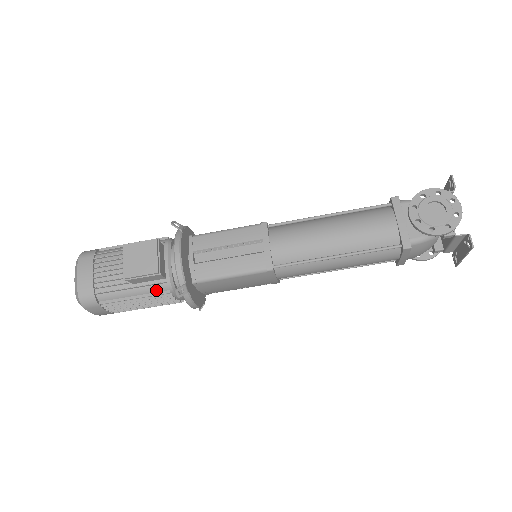
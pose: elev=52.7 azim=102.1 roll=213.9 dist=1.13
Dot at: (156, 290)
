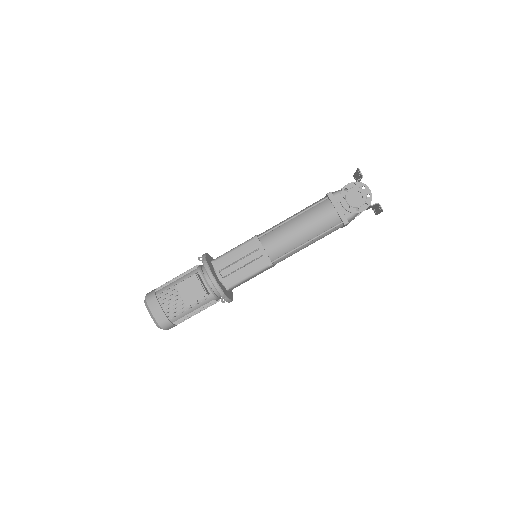
Dot at: (206, 303)
